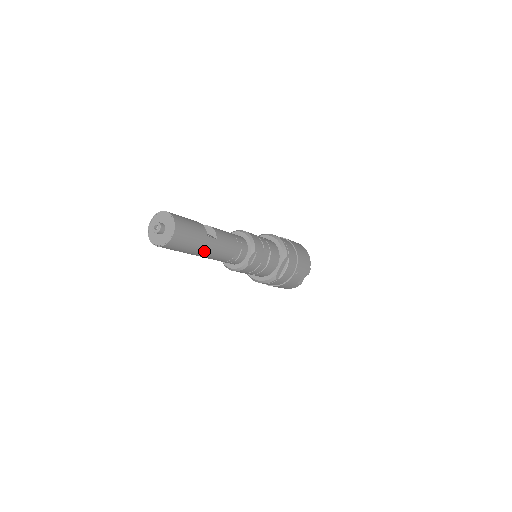
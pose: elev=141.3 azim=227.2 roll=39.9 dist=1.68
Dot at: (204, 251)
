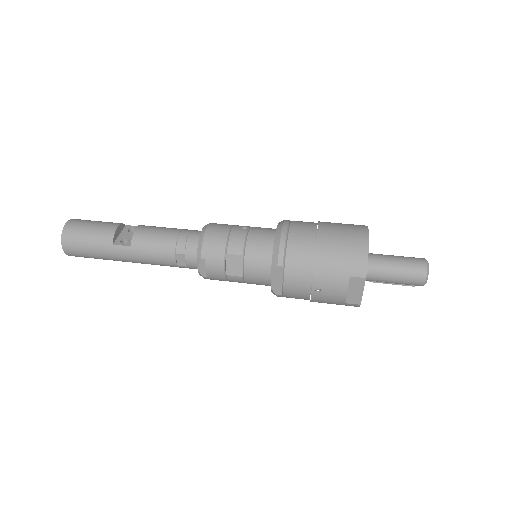
Dot at: (122, 259)
